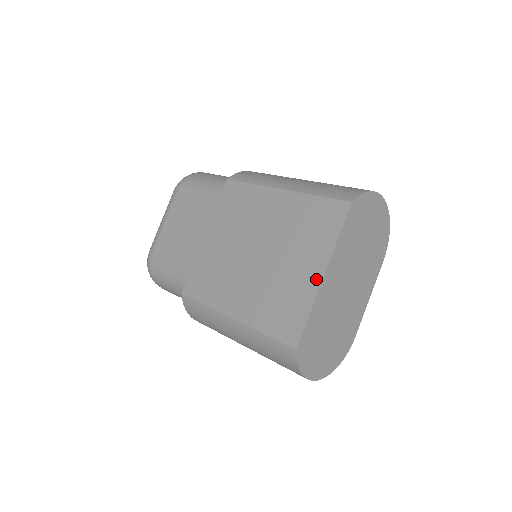
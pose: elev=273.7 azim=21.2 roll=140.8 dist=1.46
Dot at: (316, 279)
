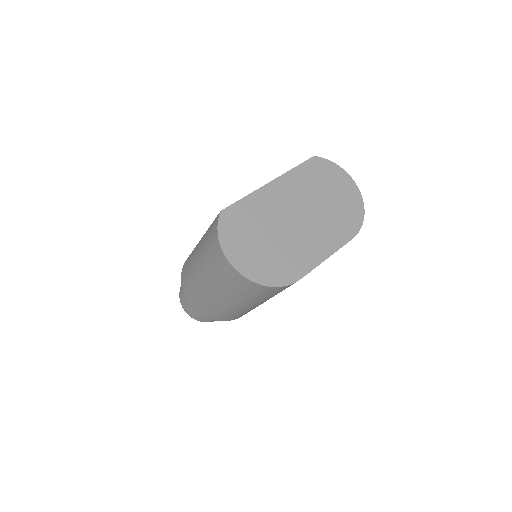
Dot at: occluded
